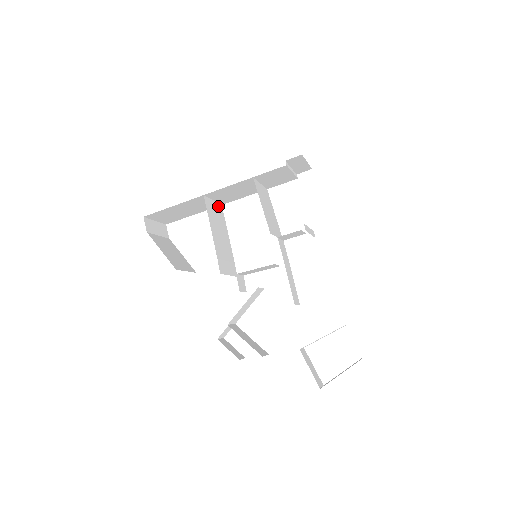
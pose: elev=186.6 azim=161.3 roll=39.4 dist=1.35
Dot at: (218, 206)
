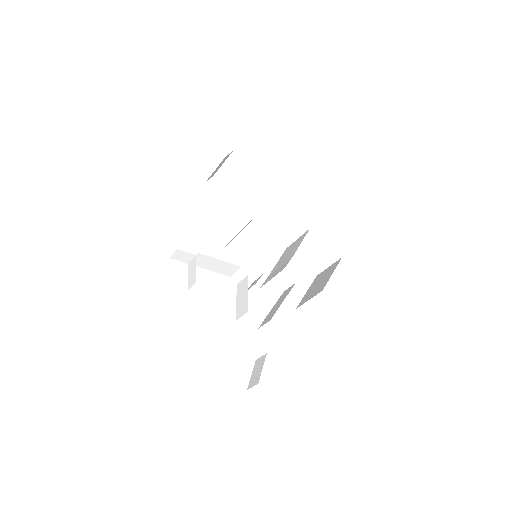
Dot at: (259, 213)
